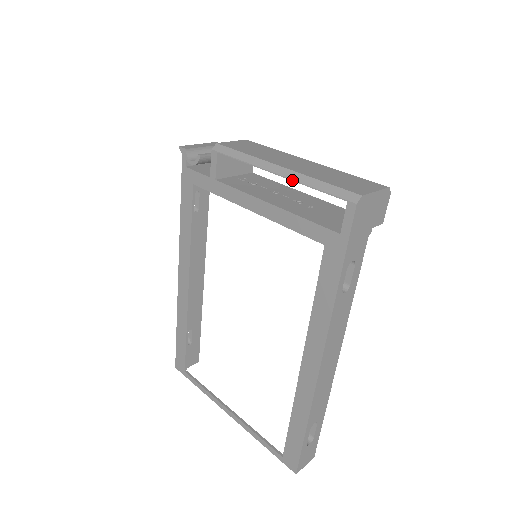
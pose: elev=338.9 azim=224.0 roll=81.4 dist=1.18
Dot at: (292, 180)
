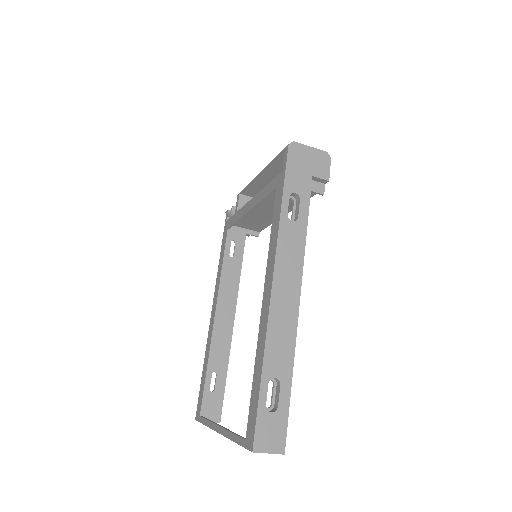
Dot at: (265, 167)
